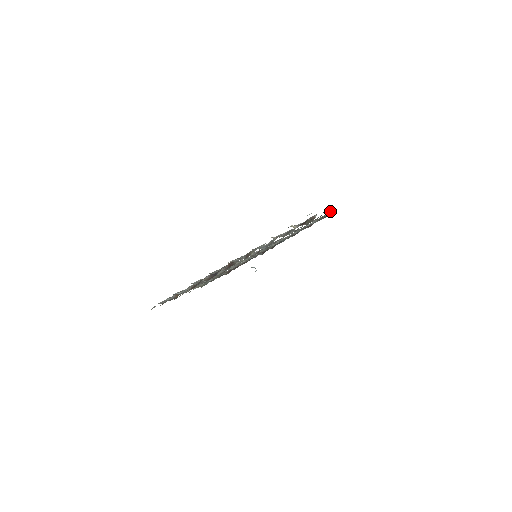
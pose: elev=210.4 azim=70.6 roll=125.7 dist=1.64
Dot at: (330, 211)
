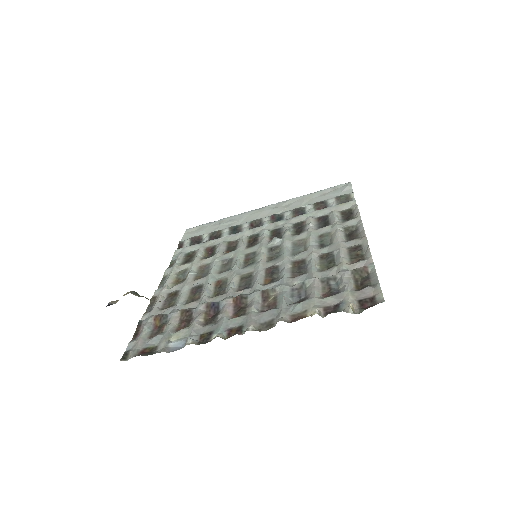
Dot at: (356, 205)
